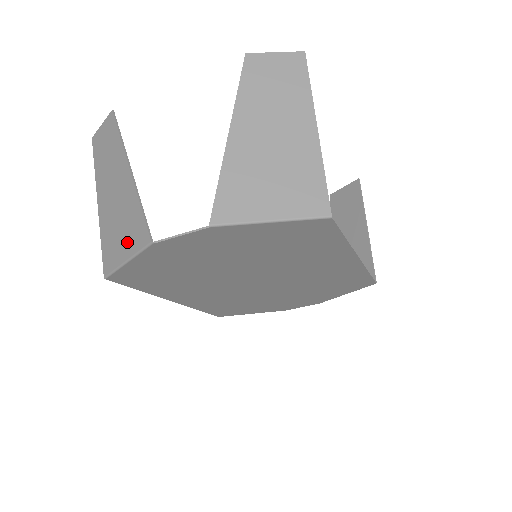
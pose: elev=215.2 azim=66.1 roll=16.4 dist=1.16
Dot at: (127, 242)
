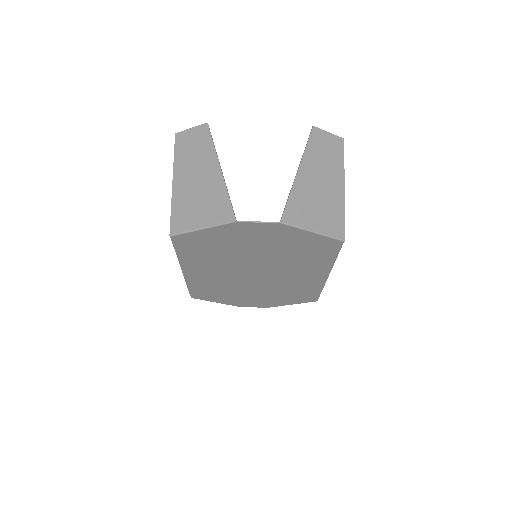
Dot at: (207, 215)
